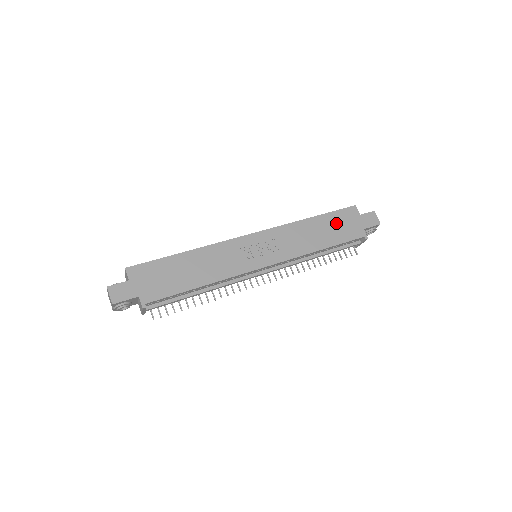
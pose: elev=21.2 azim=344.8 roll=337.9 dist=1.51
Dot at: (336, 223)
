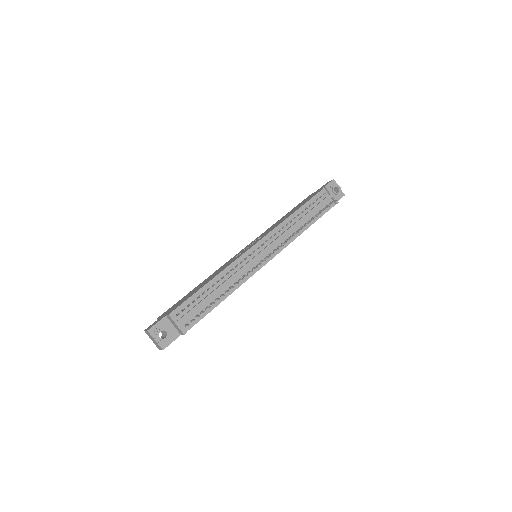
Dot at: occluded
